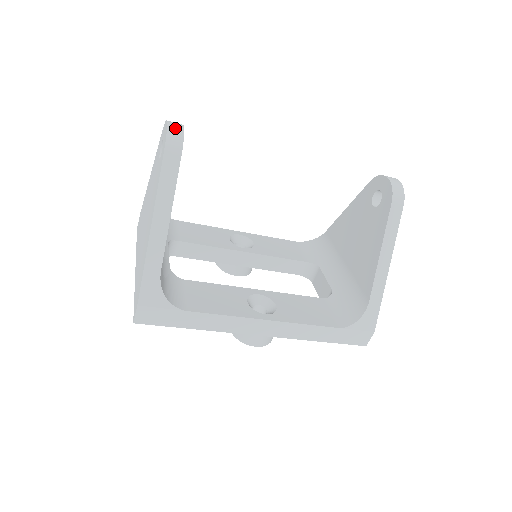
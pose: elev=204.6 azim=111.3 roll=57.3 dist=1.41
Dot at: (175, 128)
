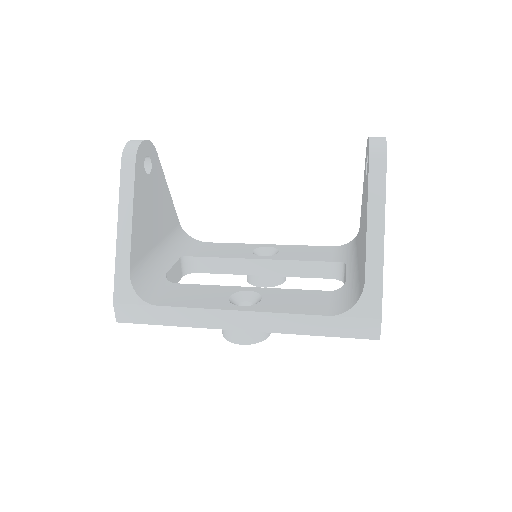
Dot at: (134, 142)
